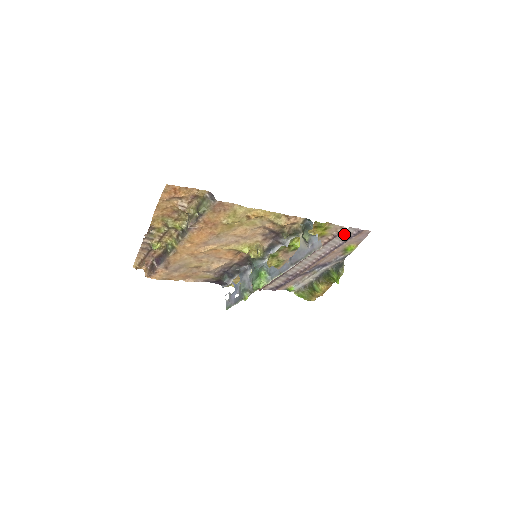
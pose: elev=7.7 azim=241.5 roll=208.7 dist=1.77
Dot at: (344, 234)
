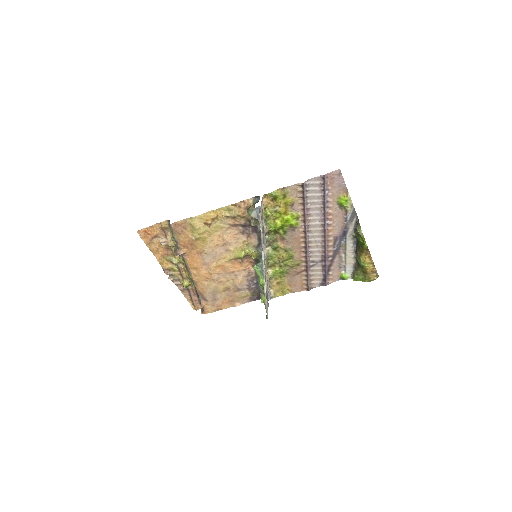
Dot at: (313, 190)
